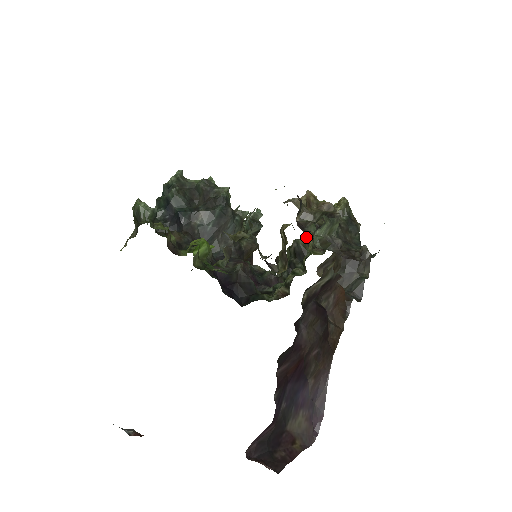
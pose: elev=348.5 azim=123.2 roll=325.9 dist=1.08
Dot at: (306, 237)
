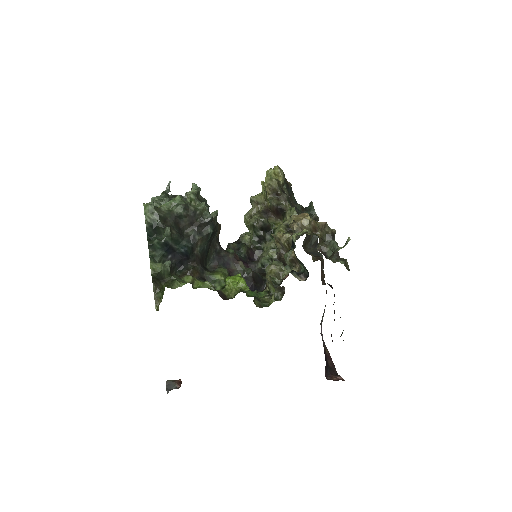
Dot at: (258, 208)
